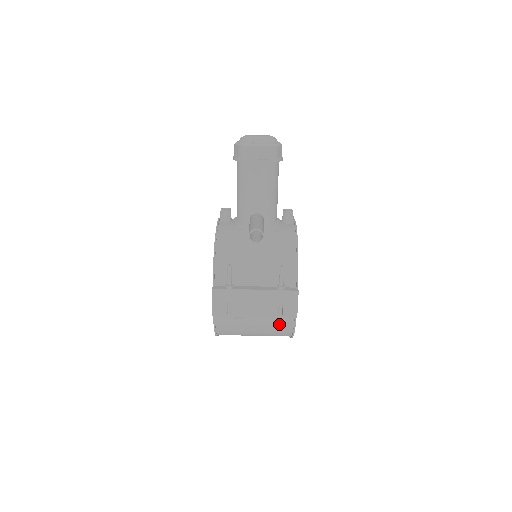
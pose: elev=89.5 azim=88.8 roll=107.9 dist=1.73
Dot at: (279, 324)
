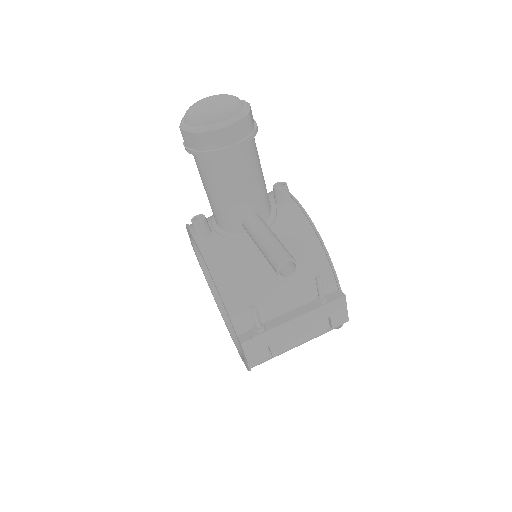
Dot at: occluded
